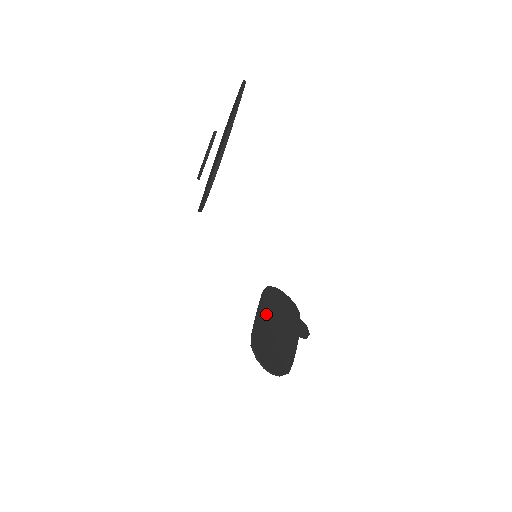
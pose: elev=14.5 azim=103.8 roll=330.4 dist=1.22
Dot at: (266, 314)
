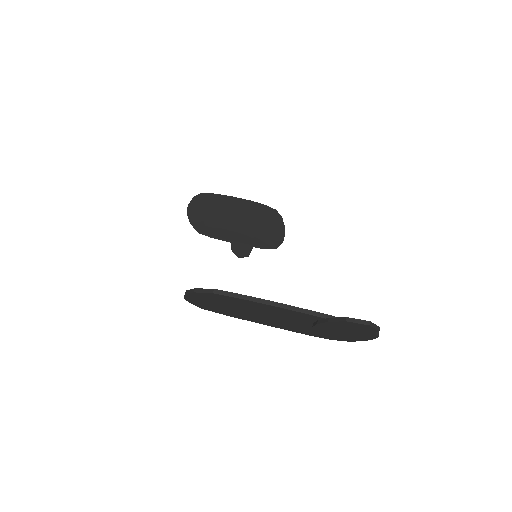
Dot at: occluded
